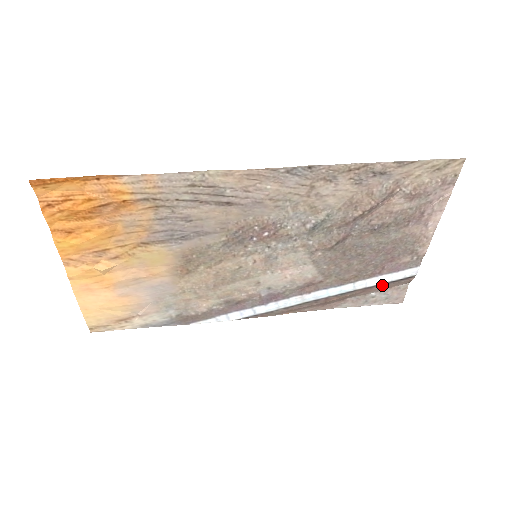
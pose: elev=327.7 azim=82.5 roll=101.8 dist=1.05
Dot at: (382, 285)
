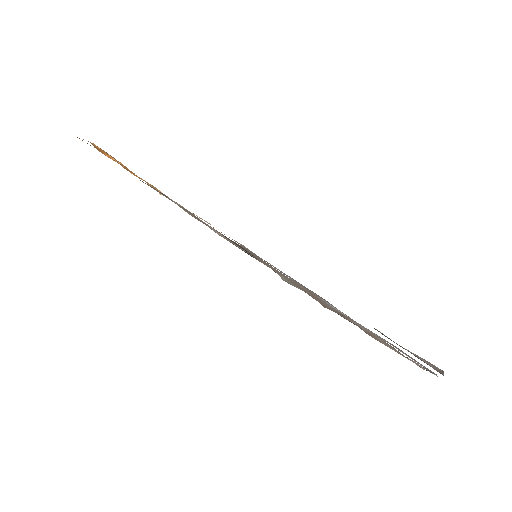
Dot at: occluded
